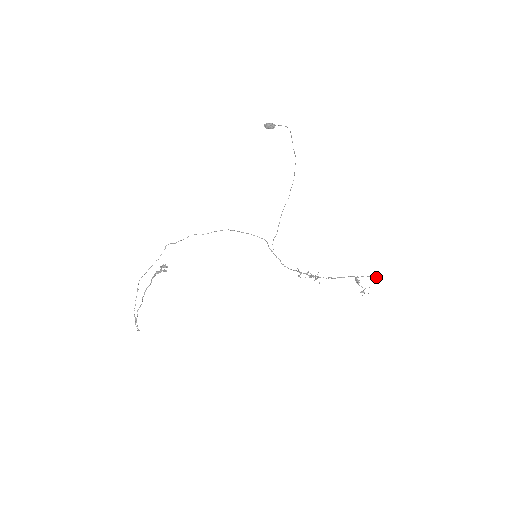
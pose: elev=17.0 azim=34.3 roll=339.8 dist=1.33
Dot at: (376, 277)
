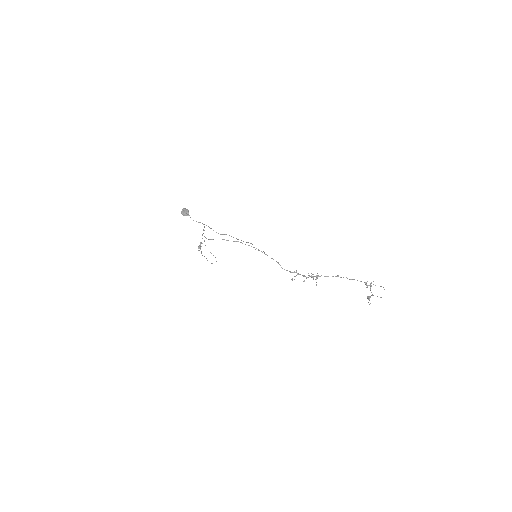
Dot at: occluded
